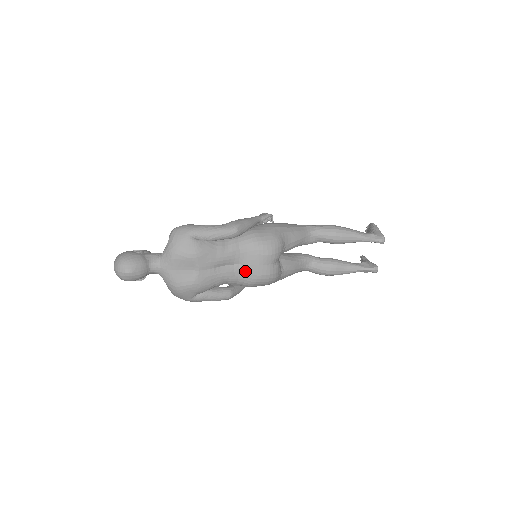
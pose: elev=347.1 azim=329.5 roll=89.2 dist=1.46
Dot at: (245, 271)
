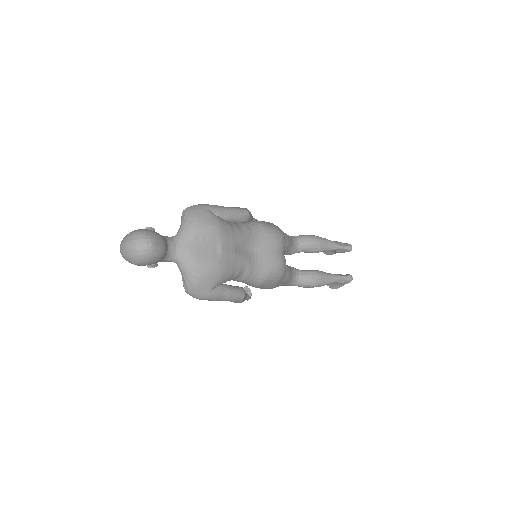
Dot at: (260, 258)
